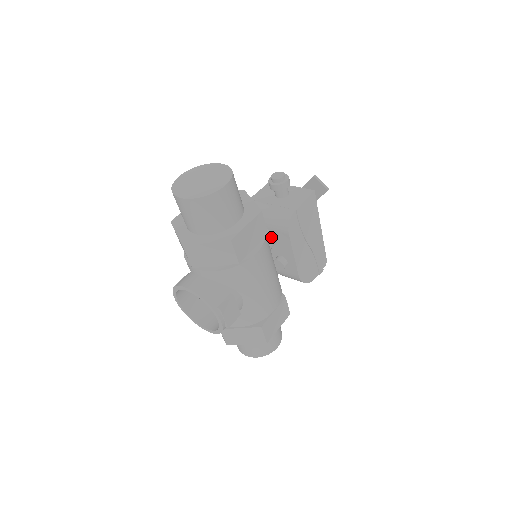
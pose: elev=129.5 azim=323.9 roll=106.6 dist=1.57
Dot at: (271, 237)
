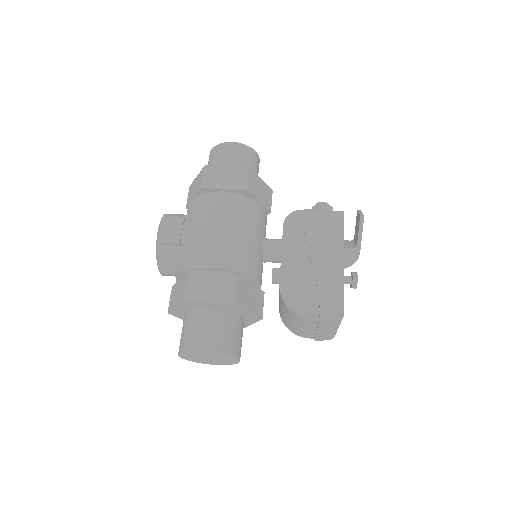
Dot at: (277, 241)
